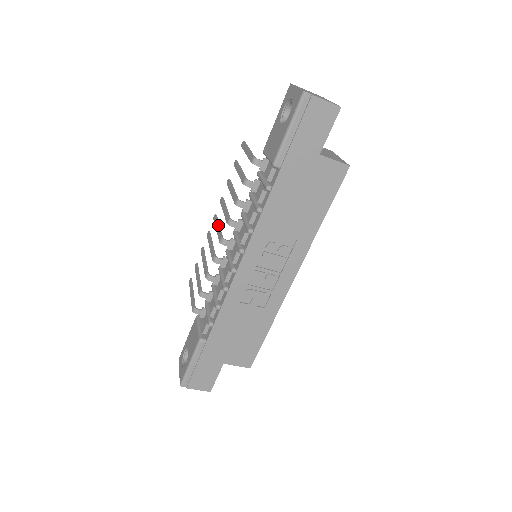
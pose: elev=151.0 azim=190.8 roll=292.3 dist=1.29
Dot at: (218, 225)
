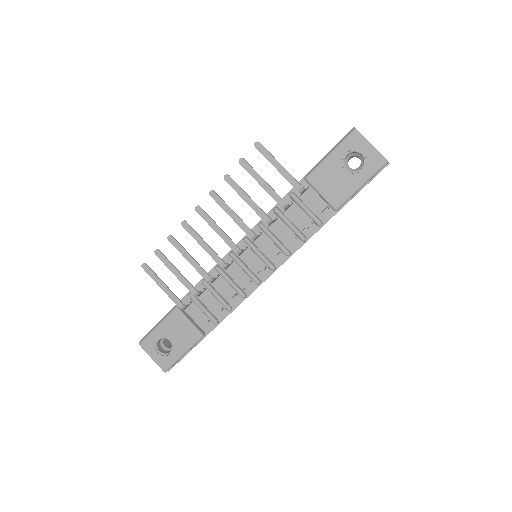
Dot at: occluded
